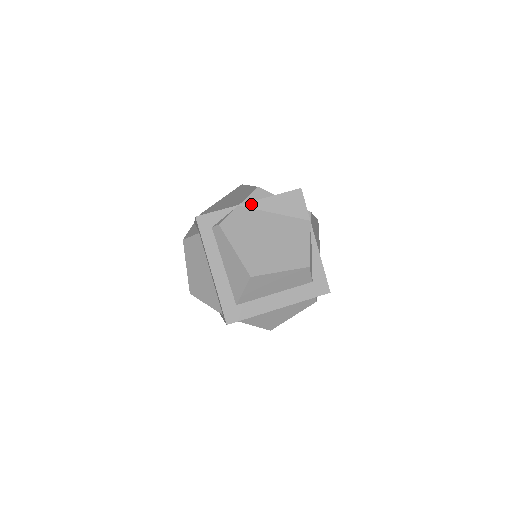
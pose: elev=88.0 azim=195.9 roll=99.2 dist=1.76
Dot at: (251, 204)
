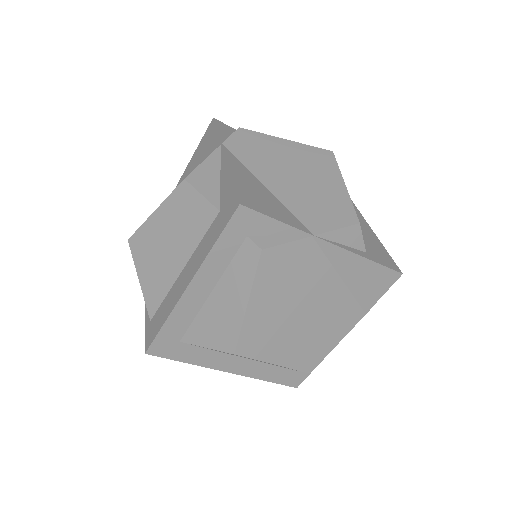
Dot at: (329, 247)
